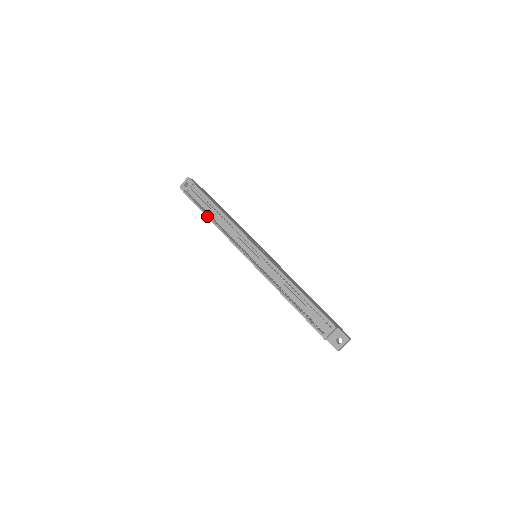
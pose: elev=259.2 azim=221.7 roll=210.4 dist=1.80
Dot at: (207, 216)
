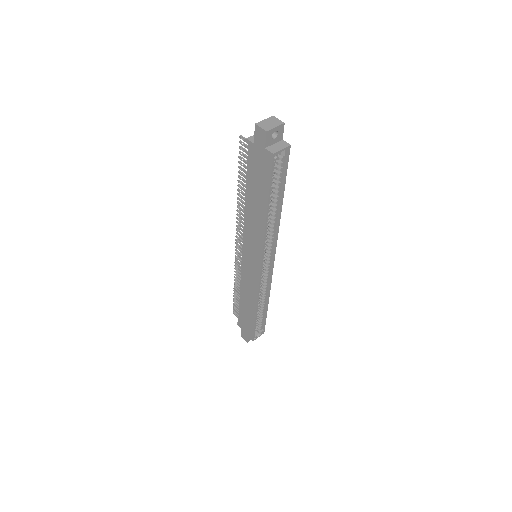
Dot at: (240, 301)
